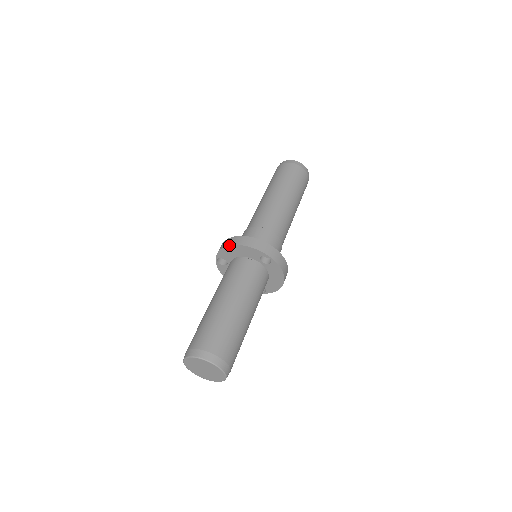
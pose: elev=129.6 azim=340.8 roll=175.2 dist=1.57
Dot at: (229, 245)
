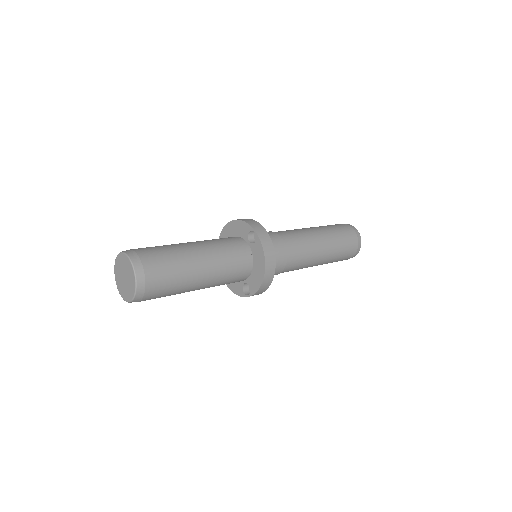
Dot at: (228, 222)
